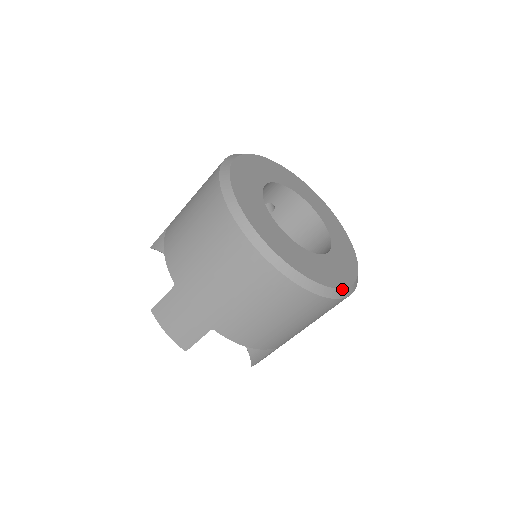
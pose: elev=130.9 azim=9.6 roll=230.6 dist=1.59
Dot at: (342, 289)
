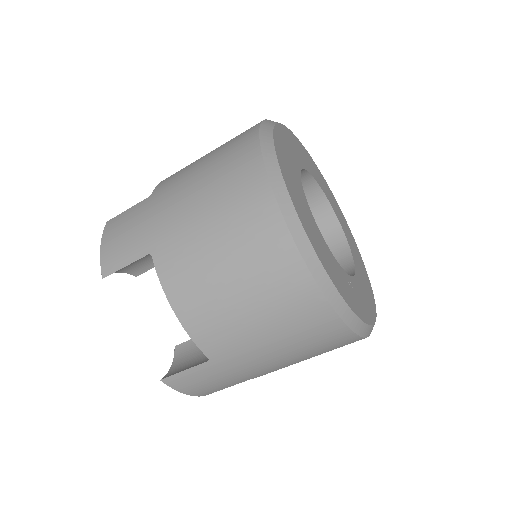
Dot at: (373, 296)
